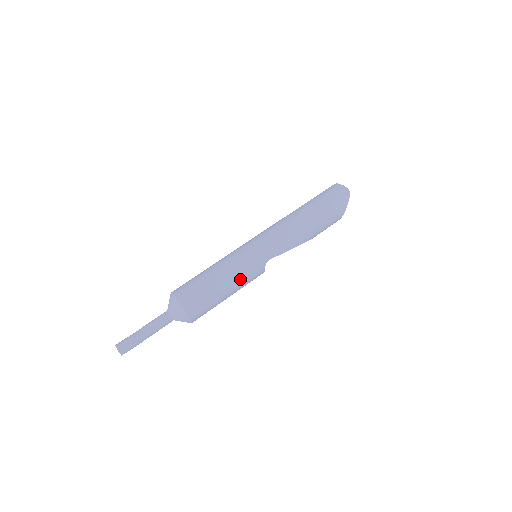
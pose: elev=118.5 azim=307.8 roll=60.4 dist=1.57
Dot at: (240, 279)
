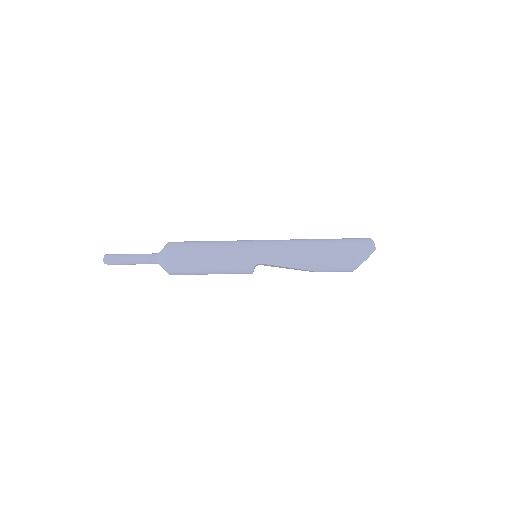
Dot at: (226, 263)
